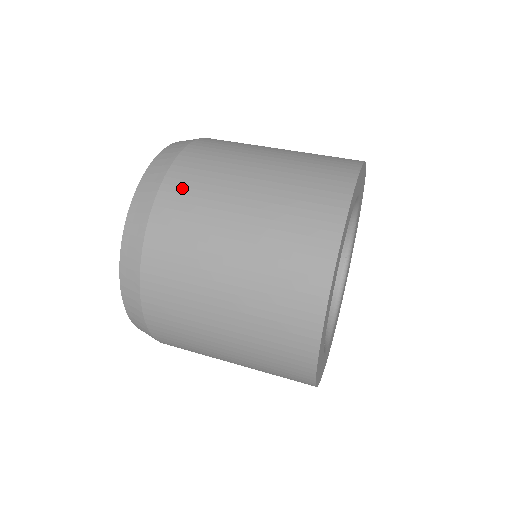
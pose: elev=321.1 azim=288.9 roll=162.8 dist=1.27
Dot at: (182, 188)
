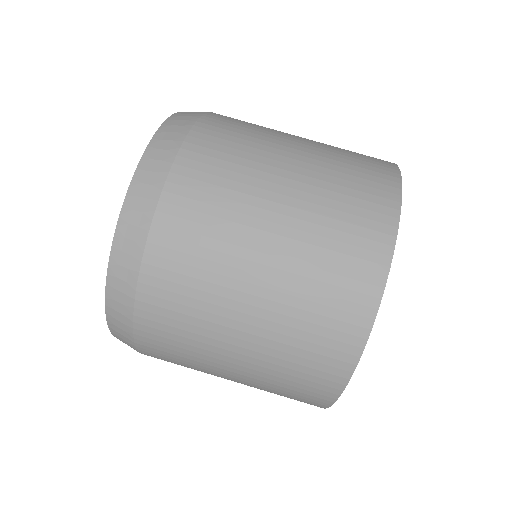
Dot at: (177, 242)
